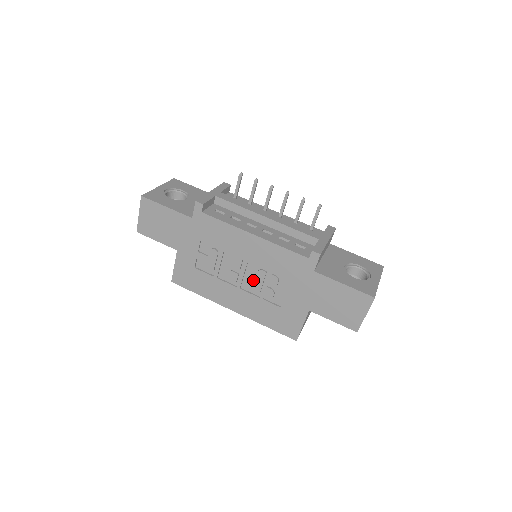
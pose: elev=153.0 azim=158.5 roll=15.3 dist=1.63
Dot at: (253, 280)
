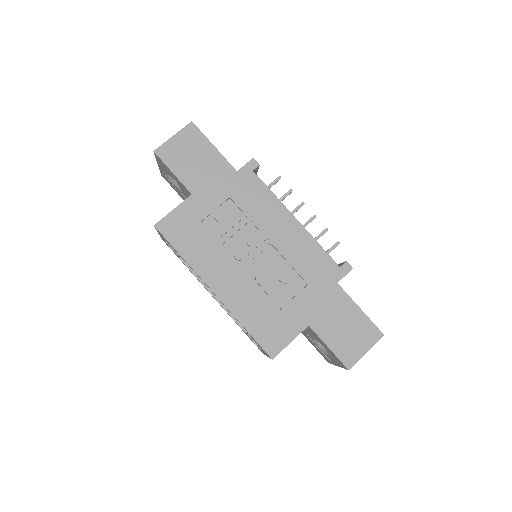
Dot at: (262, 267)
